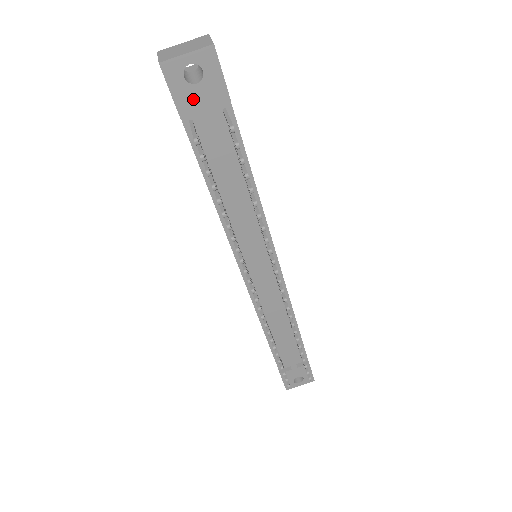
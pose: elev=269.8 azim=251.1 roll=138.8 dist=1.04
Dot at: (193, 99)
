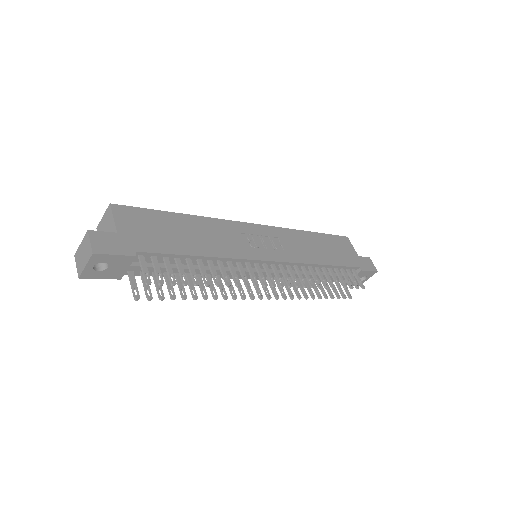
Dot at: (115, 271)
